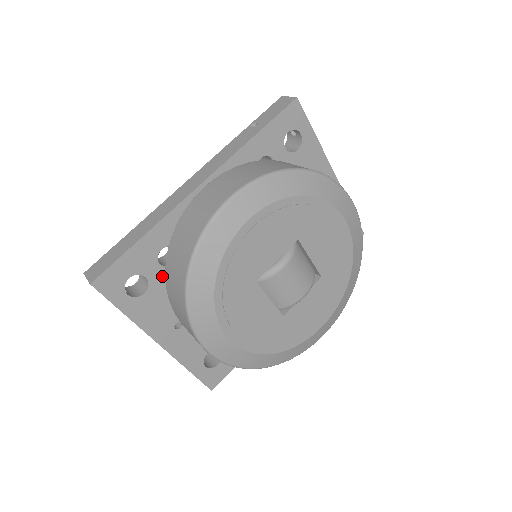
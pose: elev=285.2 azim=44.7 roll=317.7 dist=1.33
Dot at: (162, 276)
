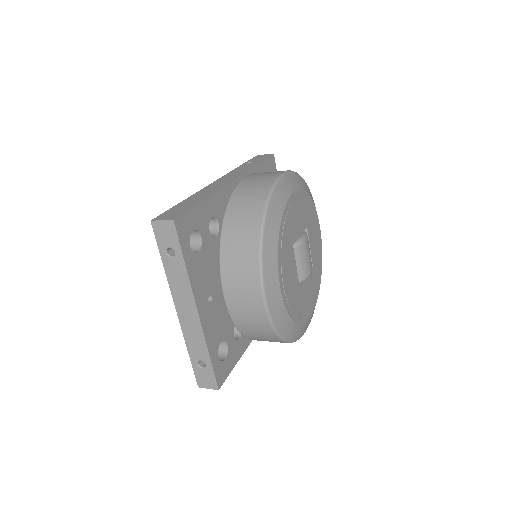
Dot at: (209, 242)
